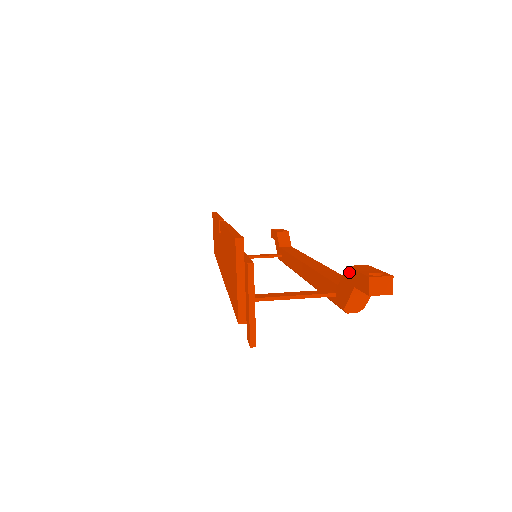
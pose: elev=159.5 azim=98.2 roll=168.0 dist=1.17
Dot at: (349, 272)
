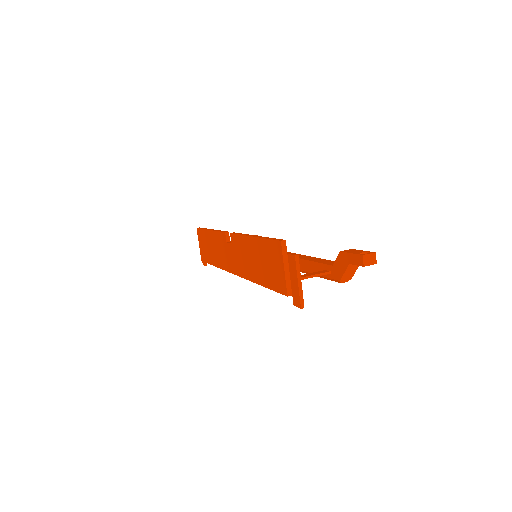
Dot at: (343, 255)
